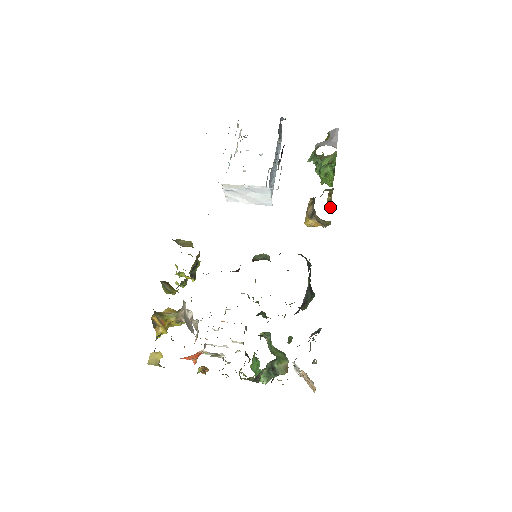
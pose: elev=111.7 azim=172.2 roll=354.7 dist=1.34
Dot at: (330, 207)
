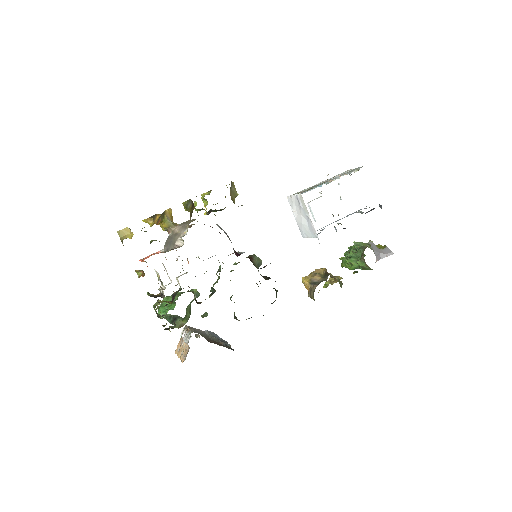
Dot at: (326, 285)
